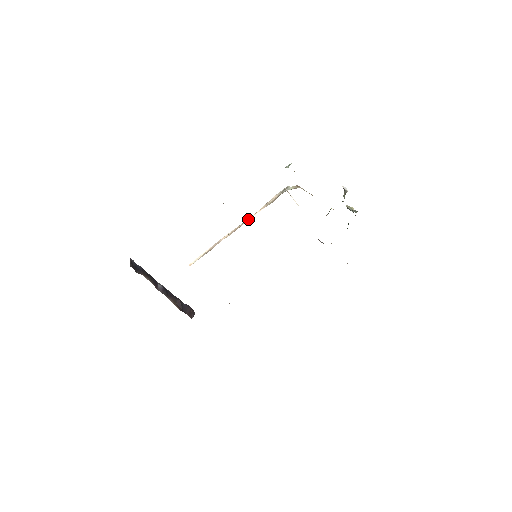
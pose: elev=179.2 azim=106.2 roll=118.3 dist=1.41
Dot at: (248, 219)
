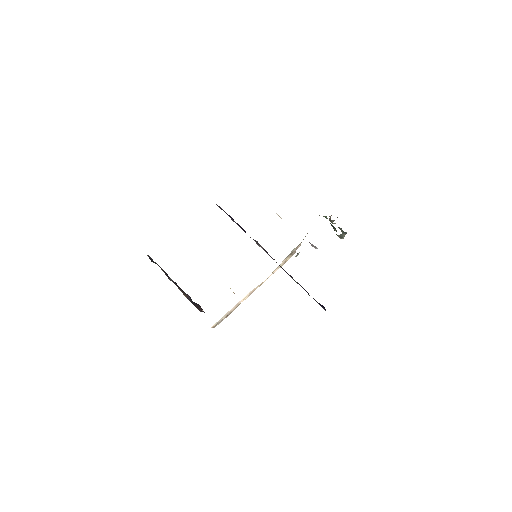
Dot at: (263, 282)
